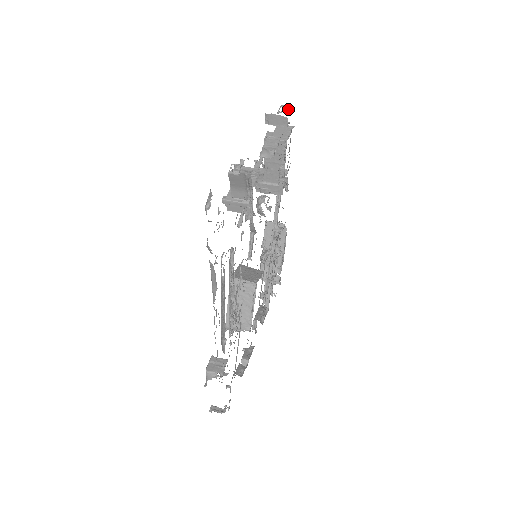
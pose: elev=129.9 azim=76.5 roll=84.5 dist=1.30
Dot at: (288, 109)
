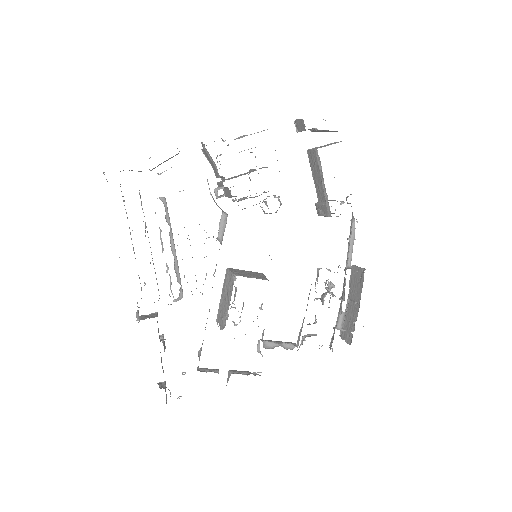
Dot at: occluded
